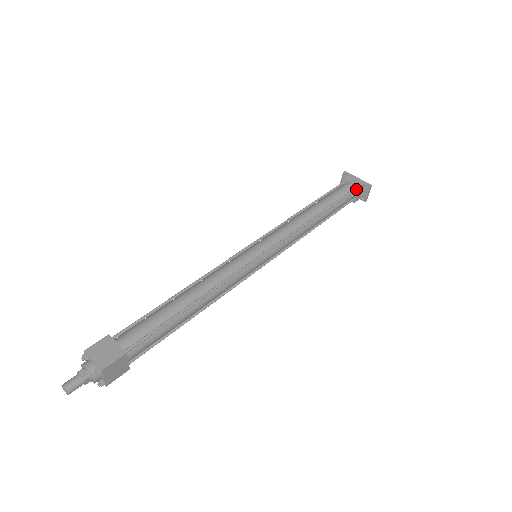
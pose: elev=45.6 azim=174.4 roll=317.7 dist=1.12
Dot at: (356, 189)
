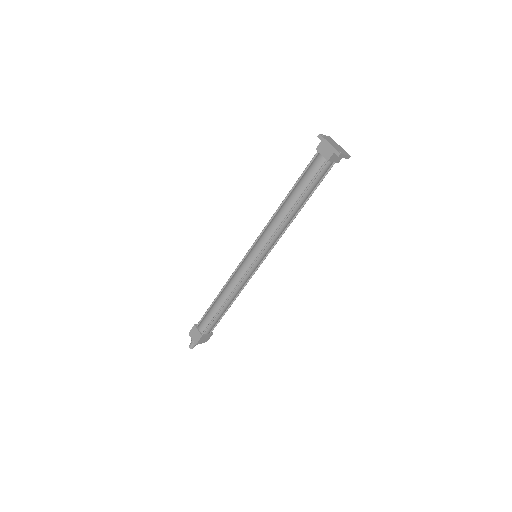
Dot at: (327, 161)
